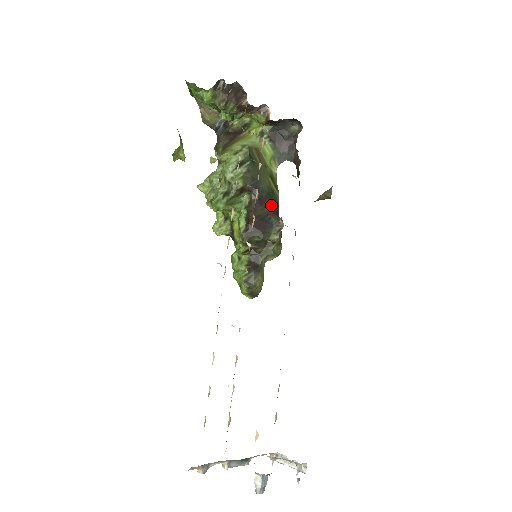
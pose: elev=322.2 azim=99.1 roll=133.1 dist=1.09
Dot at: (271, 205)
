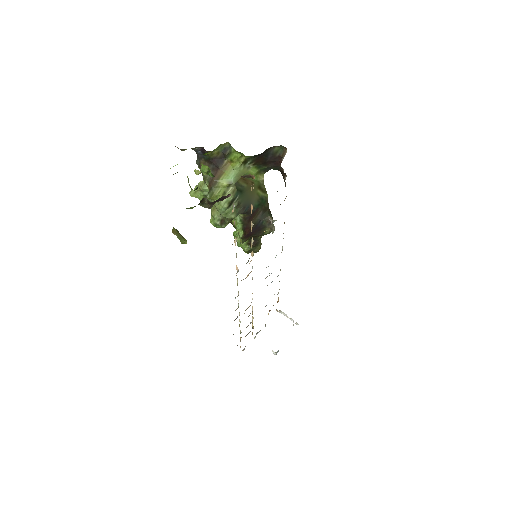
Dot at: (262, 210)
